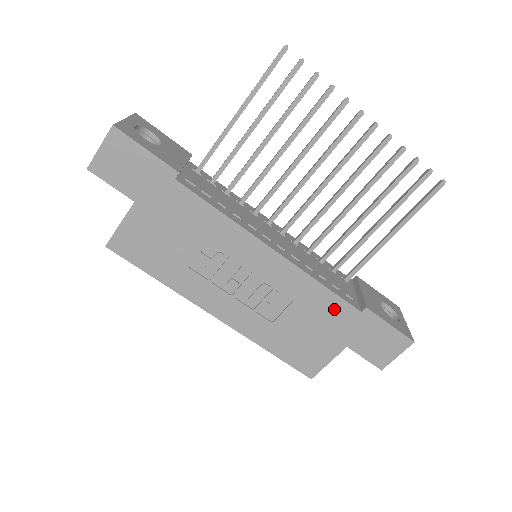
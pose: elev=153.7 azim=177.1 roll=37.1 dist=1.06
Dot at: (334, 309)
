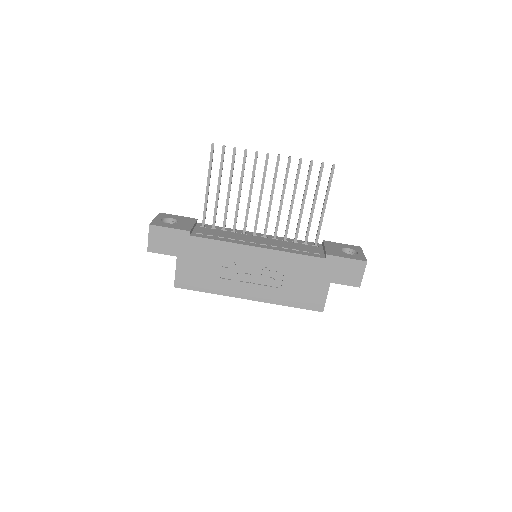
Dot at: (309, 264)
